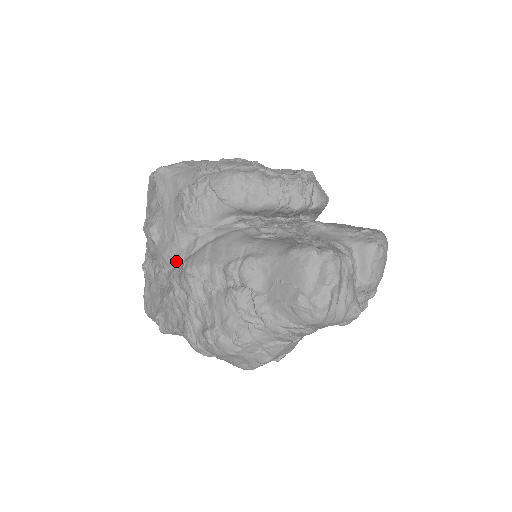
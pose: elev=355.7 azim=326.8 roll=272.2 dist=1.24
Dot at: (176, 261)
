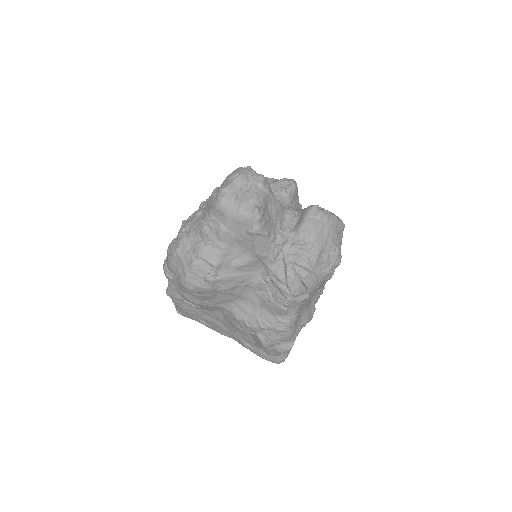
Dot at: occluded
